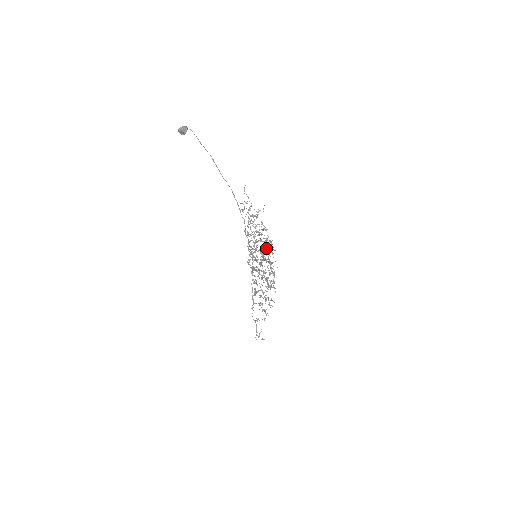
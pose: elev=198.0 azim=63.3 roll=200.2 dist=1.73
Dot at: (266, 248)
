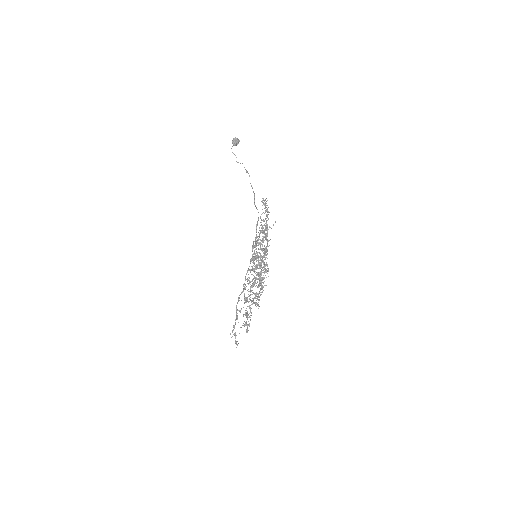
Dot at: (267, 254)
